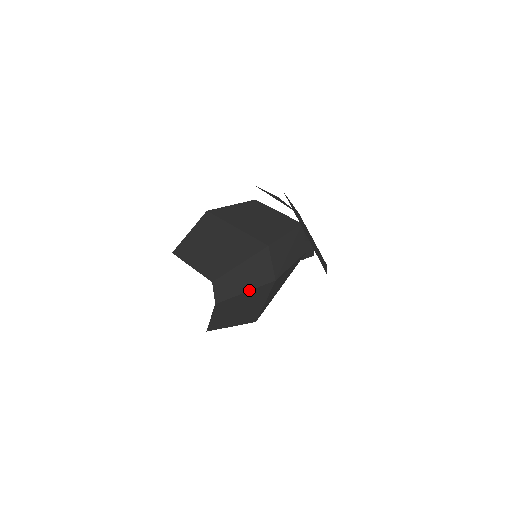
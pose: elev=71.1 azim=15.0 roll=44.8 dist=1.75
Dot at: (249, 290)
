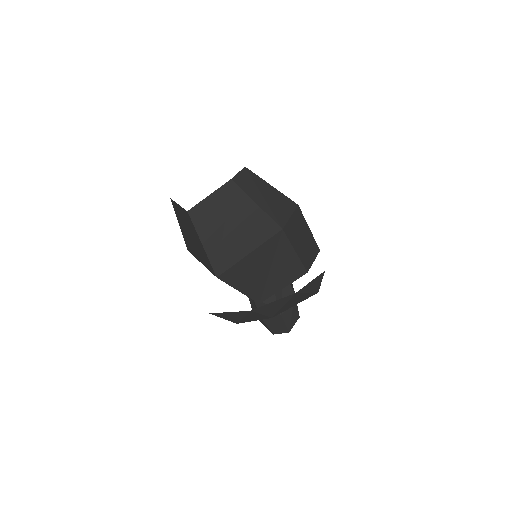
Dot at: (260, 207)
